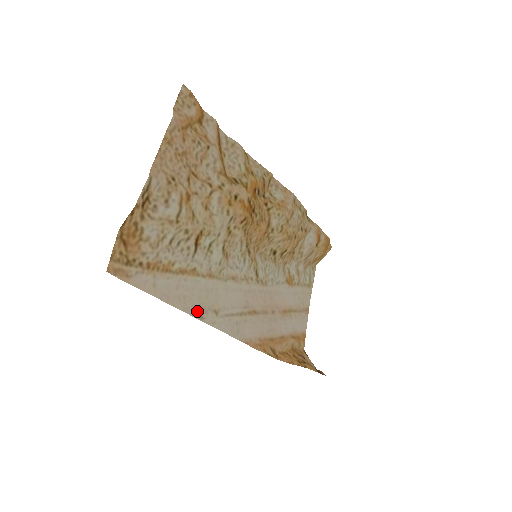
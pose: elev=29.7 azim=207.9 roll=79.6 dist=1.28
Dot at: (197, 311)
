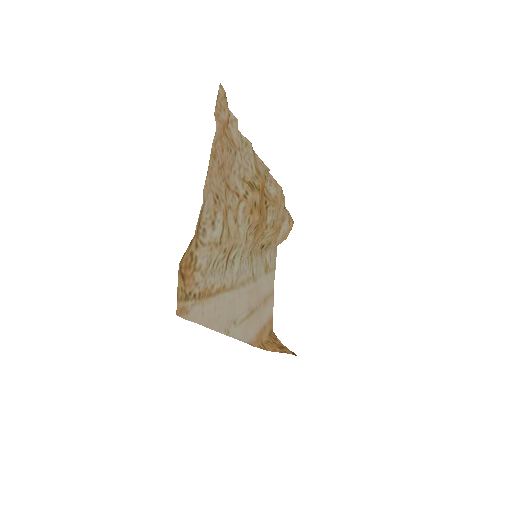
Dot at: (225, 327)
